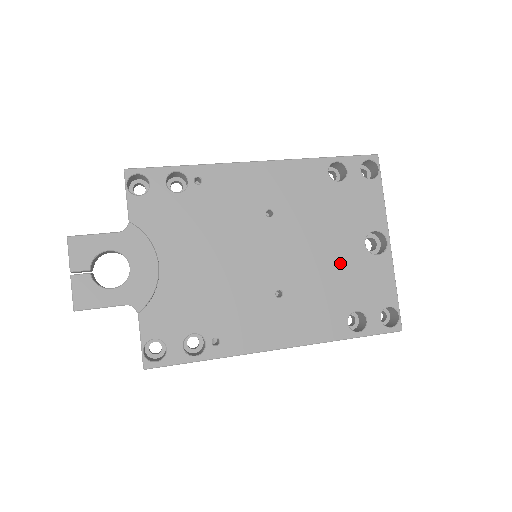
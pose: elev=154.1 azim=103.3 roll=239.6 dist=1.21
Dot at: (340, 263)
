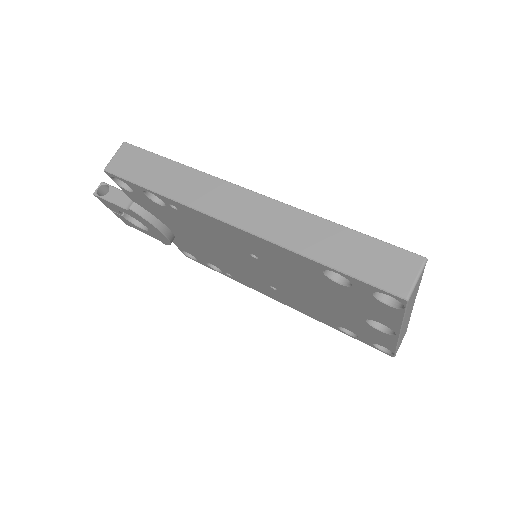
Dot at: (334, 311)
